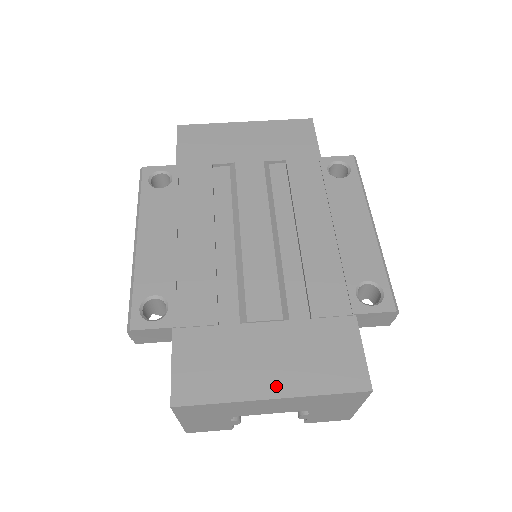
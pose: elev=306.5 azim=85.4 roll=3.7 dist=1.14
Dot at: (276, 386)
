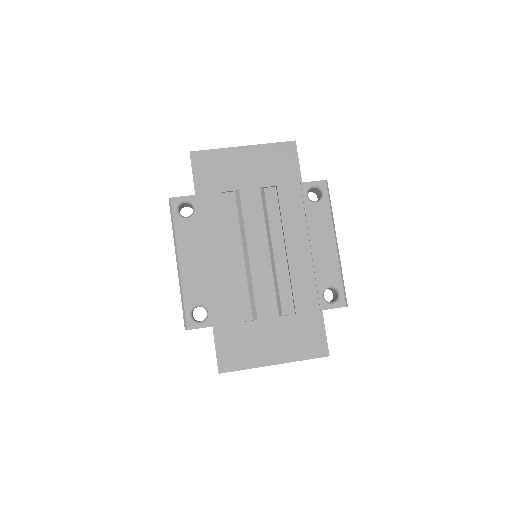
Dot at: (276, 357)
